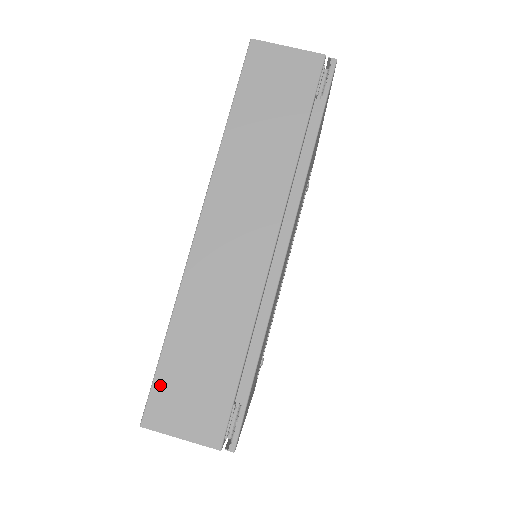
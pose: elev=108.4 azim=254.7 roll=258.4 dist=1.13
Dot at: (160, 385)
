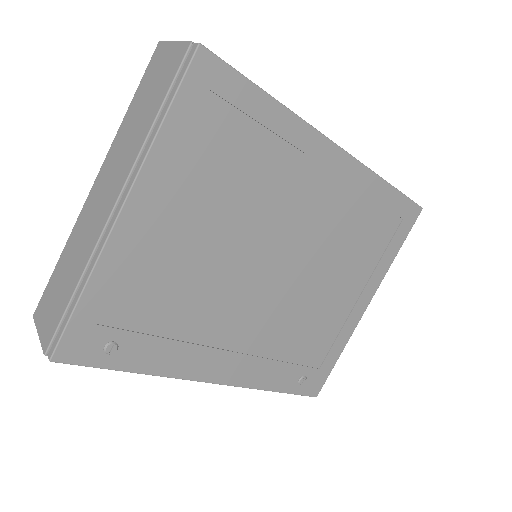
Dot at: occluded
